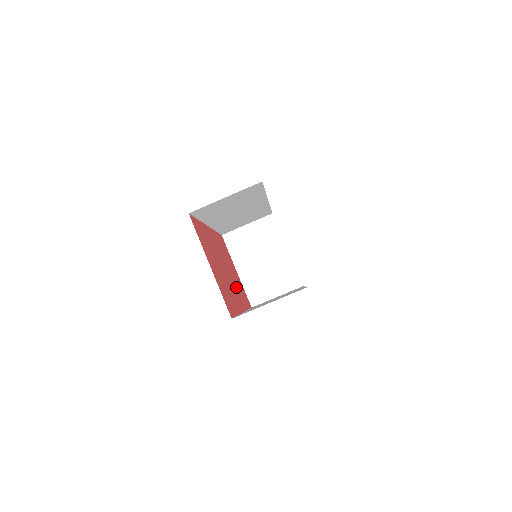
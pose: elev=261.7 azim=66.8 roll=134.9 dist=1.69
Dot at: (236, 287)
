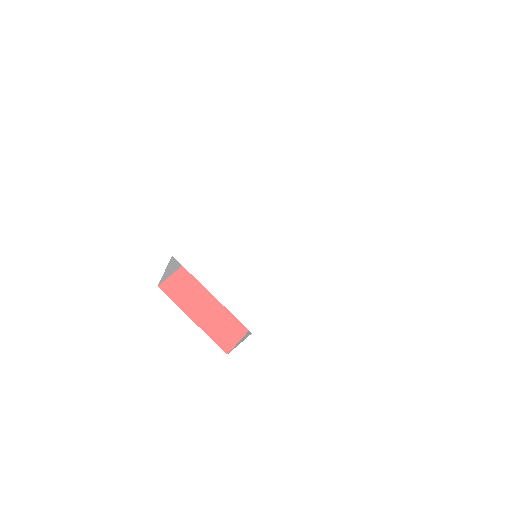
Dot at: occluded
